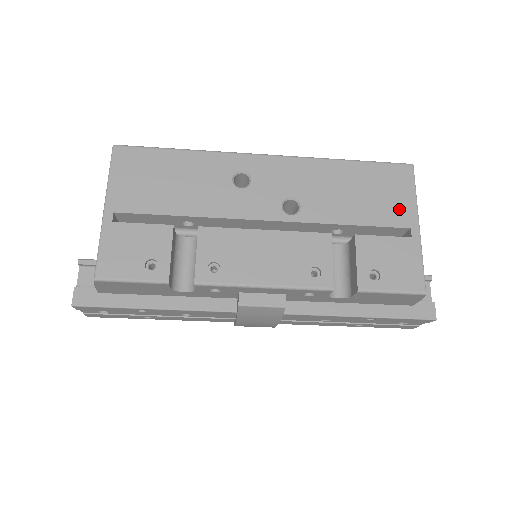
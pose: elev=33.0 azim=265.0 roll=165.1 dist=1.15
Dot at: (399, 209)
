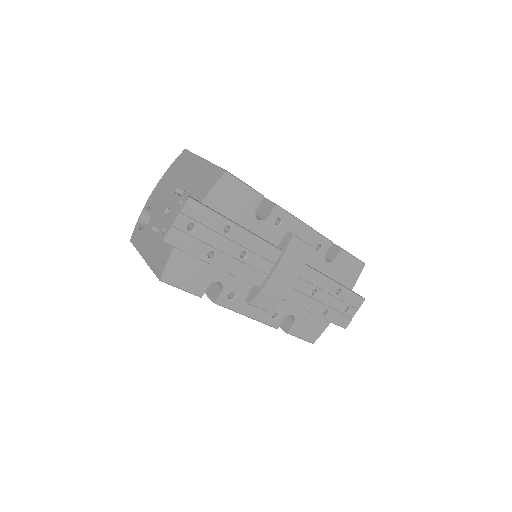
Dot at: occluded
